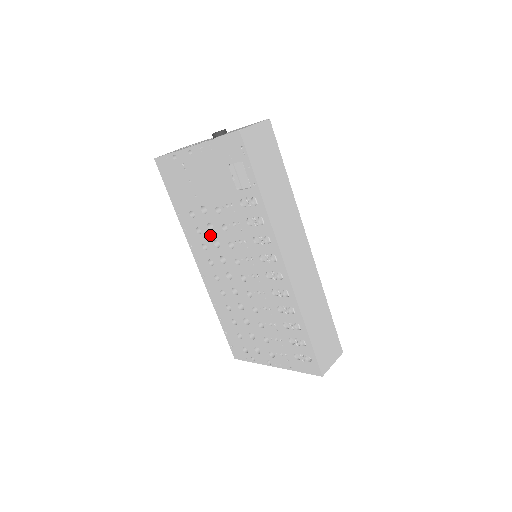
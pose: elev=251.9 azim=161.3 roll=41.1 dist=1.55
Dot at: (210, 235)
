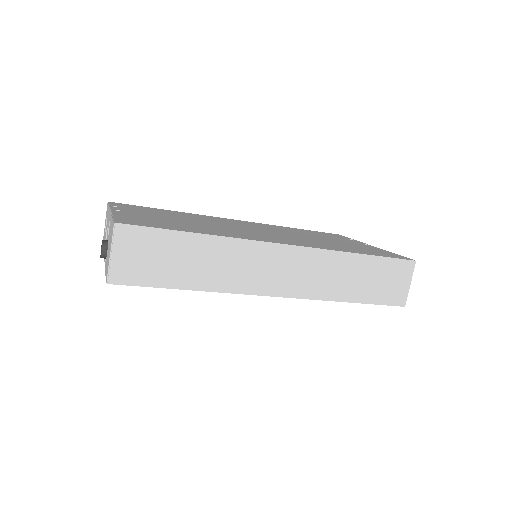
Dot at: occluded
